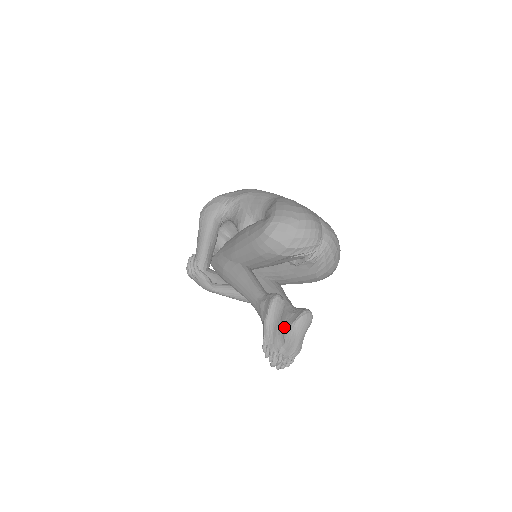
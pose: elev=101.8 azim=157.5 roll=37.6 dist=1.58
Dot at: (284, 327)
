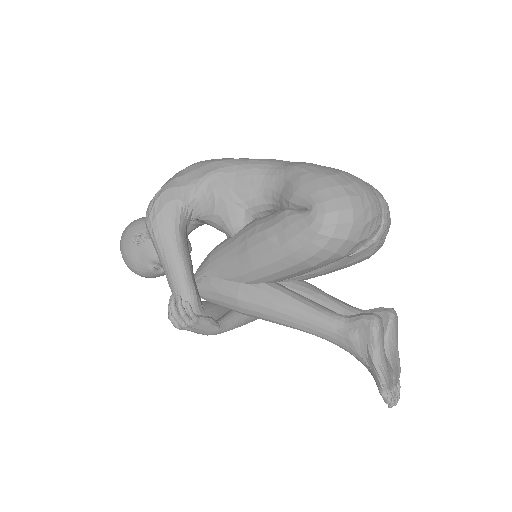
Dot at: occluded
